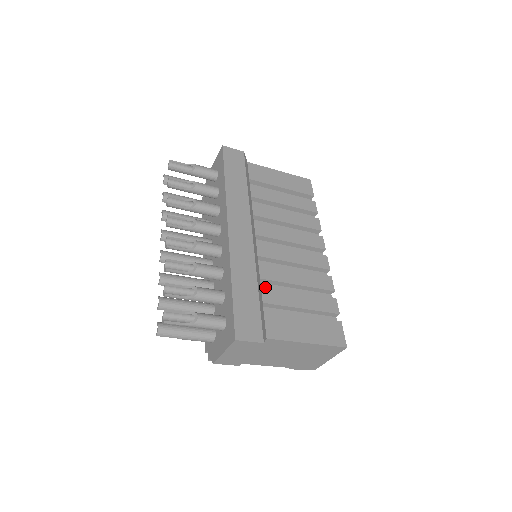
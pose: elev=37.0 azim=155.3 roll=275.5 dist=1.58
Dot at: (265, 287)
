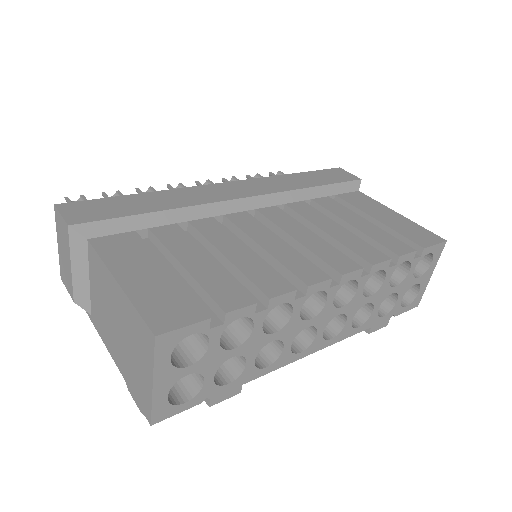
Dot at: (179, 227)
